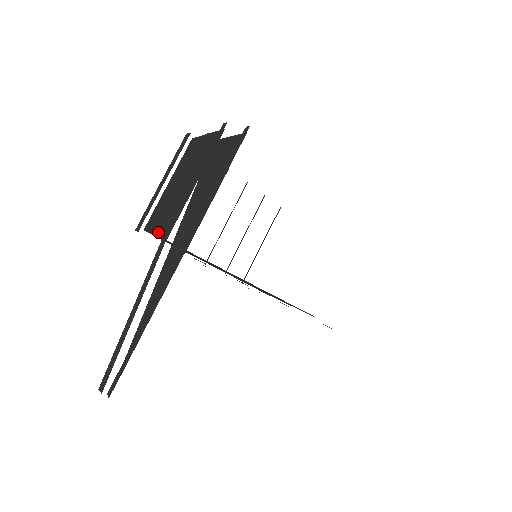
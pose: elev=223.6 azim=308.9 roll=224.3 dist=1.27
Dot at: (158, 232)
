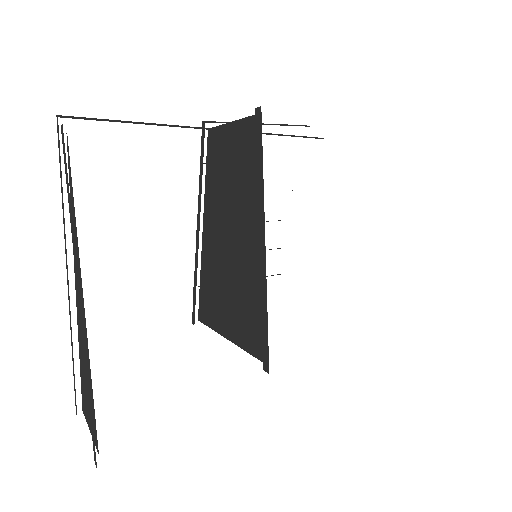
Dot at: occluded
